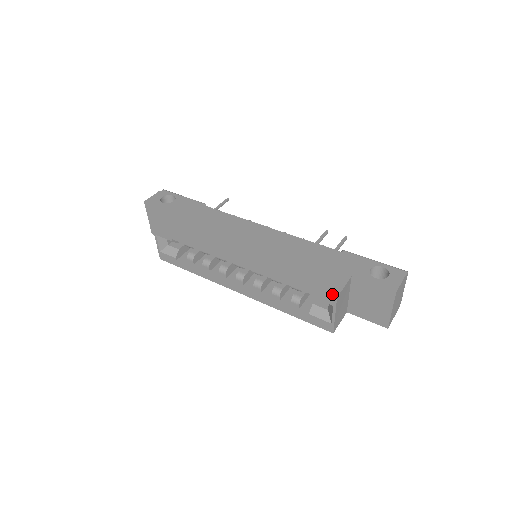
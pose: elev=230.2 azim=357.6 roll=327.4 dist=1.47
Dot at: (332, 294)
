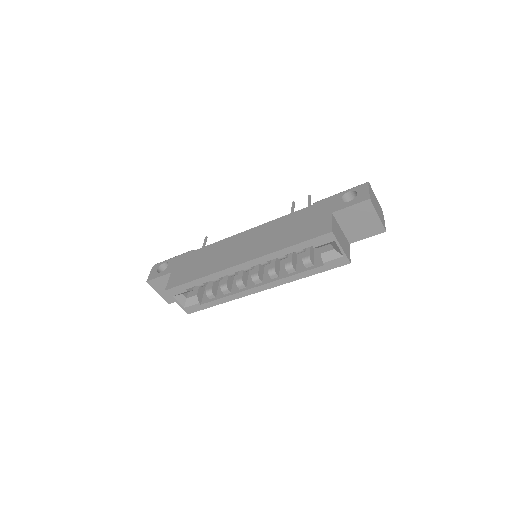
Dot at: (327, 232)
